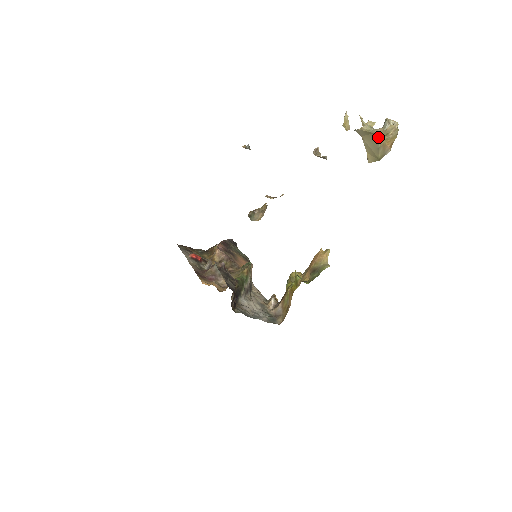
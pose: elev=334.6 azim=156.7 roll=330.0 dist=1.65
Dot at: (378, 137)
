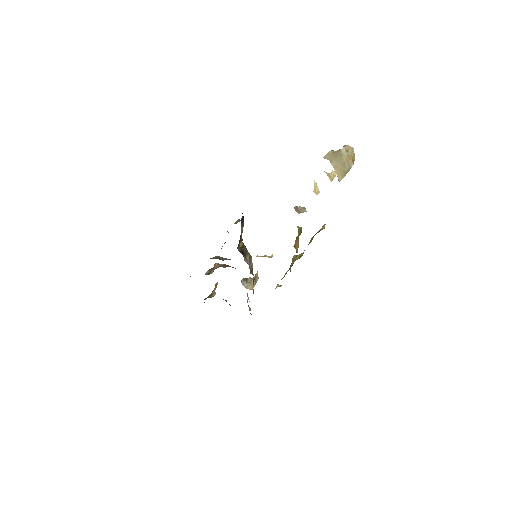
Dot at: (342, 154)
